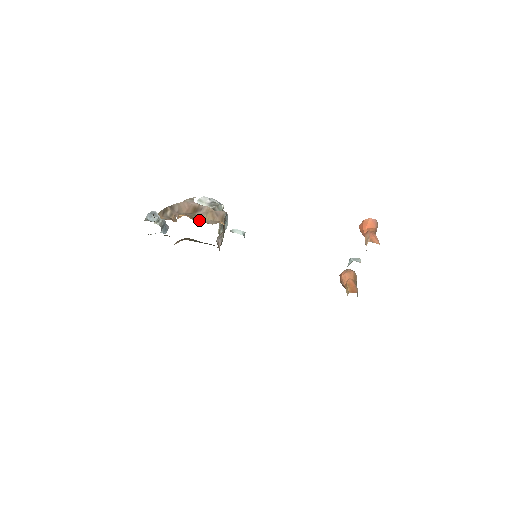
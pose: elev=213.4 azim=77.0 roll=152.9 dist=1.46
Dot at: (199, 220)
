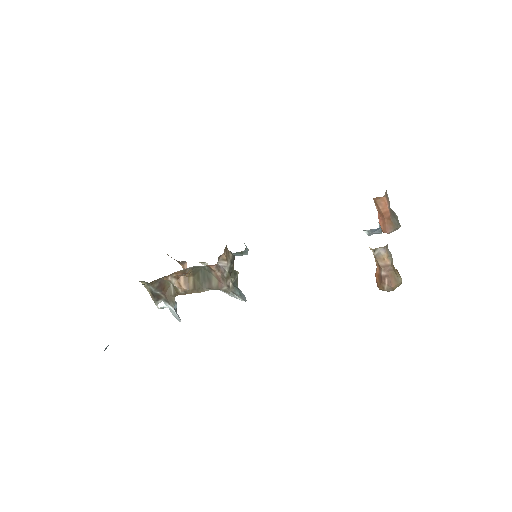
Dot at: occluded
